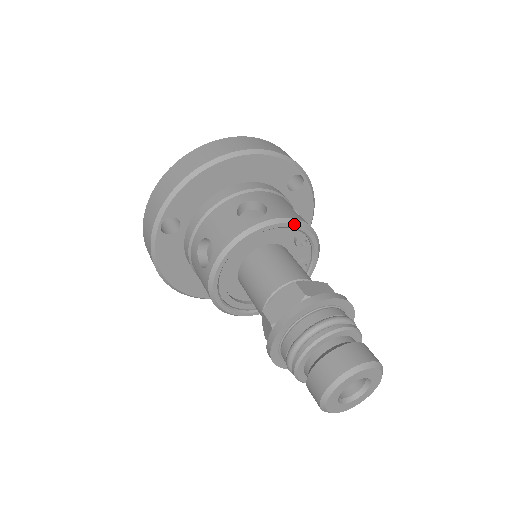
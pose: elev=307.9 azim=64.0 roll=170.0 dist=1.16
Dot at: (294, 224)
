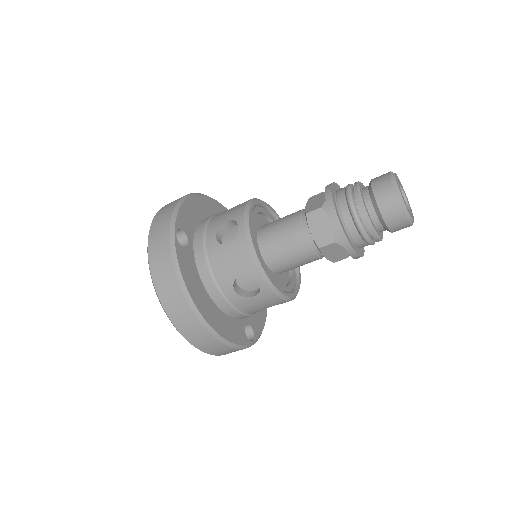
Dot at: (272, 208)
